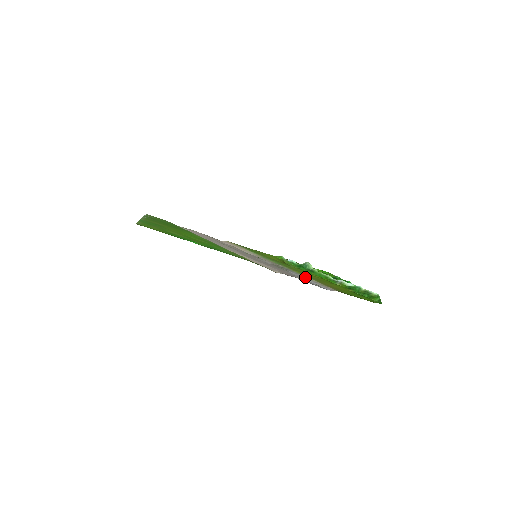
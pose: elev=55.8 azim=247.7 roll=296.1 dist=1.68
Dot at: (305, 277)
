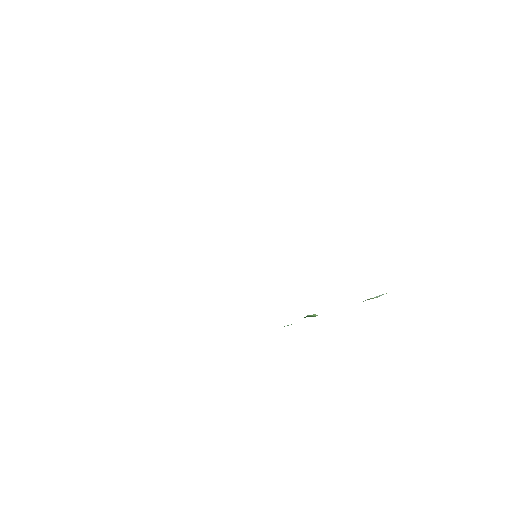
Dot at: occluded
